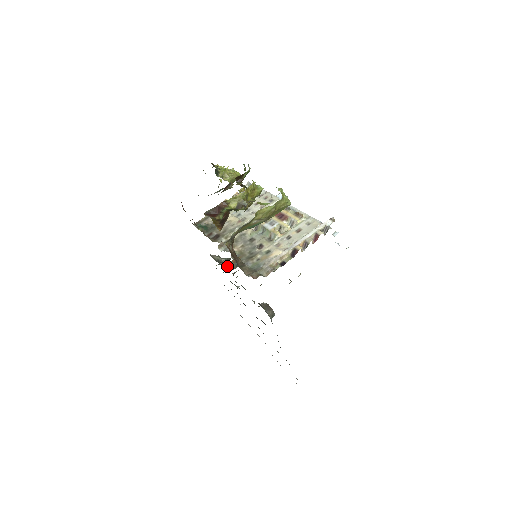
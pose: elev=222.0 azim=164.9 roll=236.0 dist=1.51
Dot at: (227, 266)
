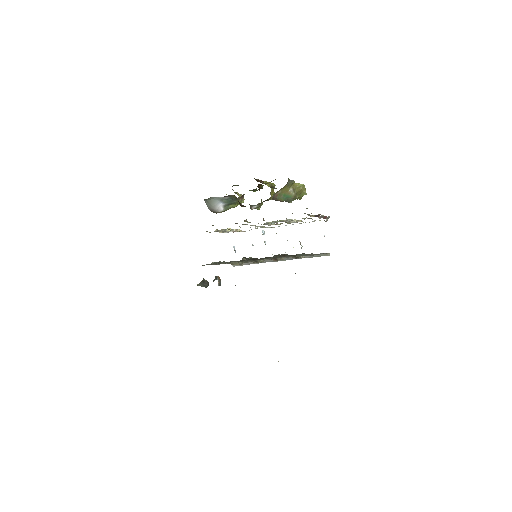
Dot at: (215, 279)
